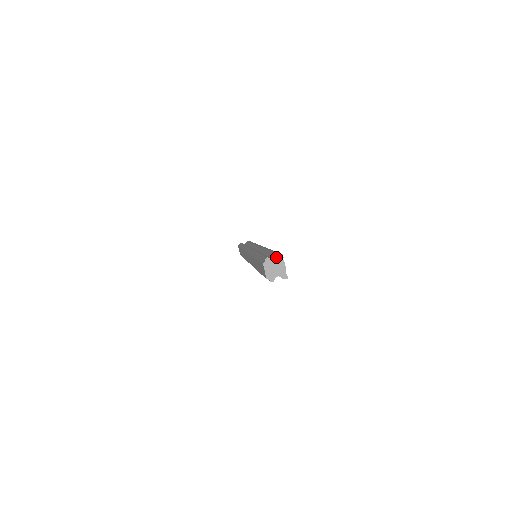
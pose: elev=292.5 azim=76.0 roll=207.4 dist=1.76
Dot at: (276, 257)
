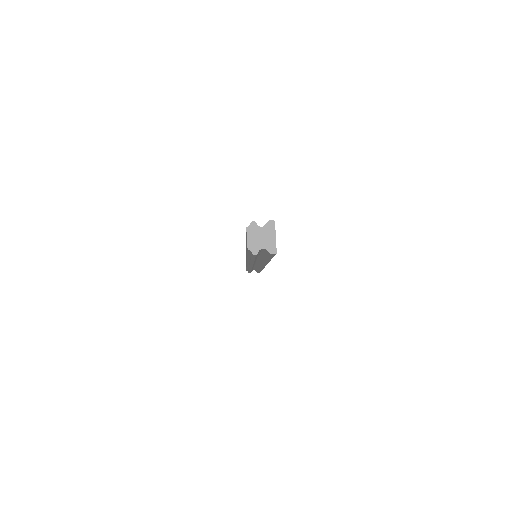
Dot at: occluded
